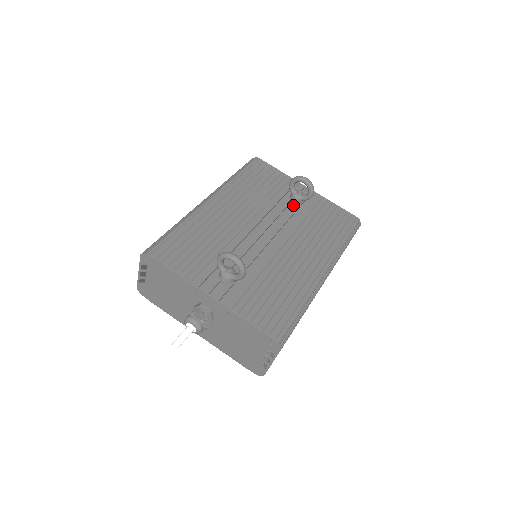
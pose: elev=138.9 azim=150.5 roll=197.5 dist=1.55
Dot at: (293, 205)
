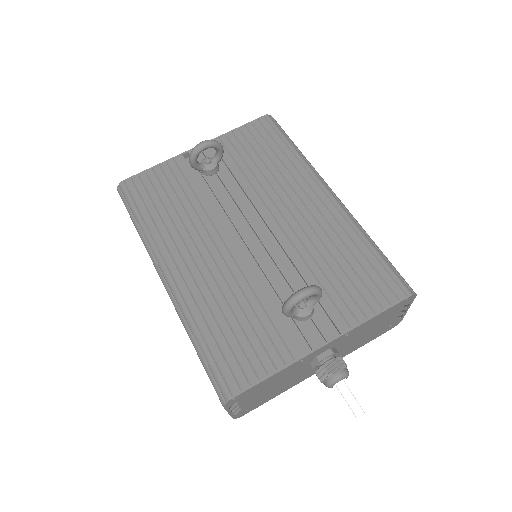
Dot at: (214, 177)
